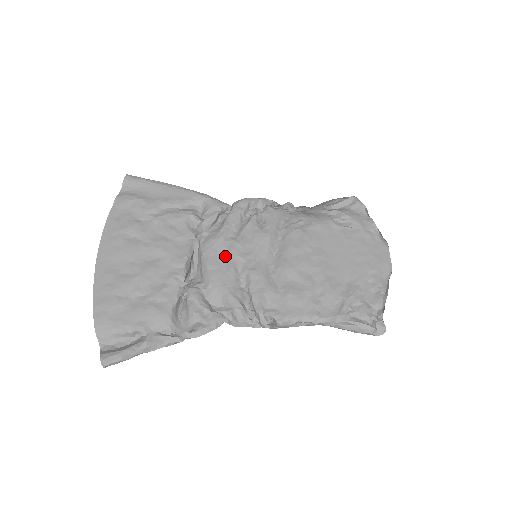
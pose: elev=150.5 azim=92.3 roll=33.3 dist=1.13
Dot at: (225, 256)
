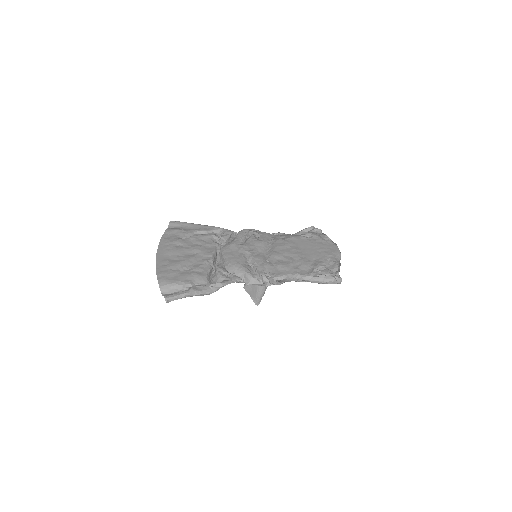
Dot at: (237, 251)
